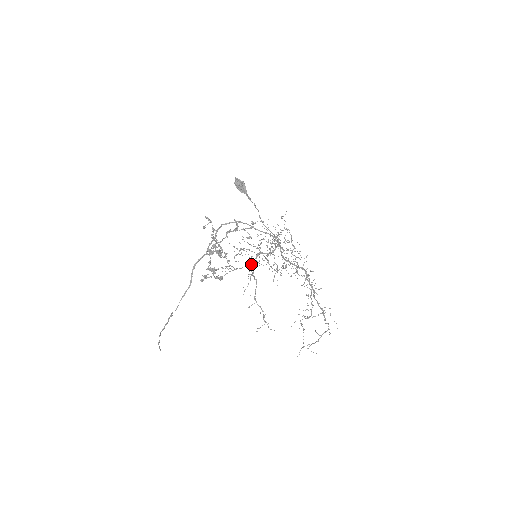
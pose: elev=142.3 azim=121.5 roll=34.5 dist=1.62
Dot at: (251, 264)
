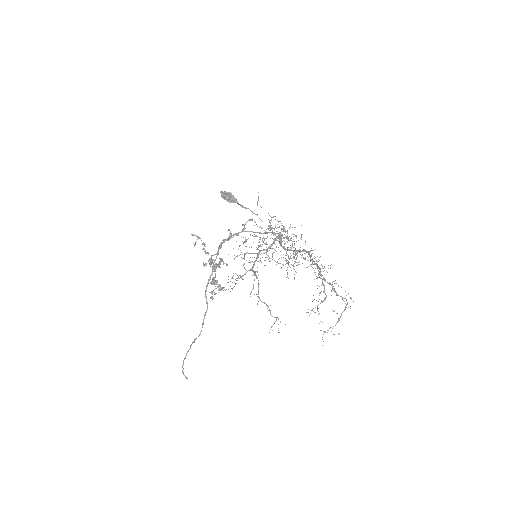
Dot at: (253, 266)
